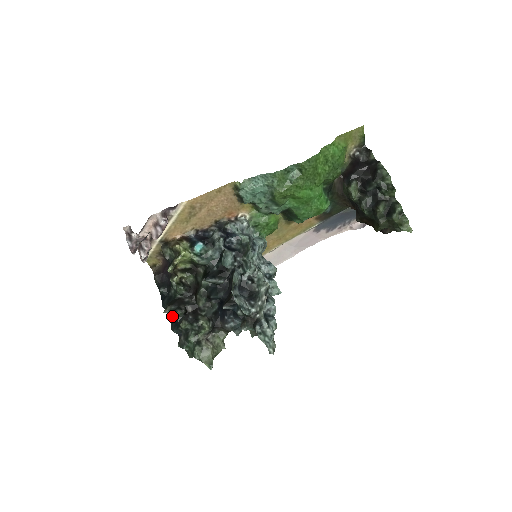
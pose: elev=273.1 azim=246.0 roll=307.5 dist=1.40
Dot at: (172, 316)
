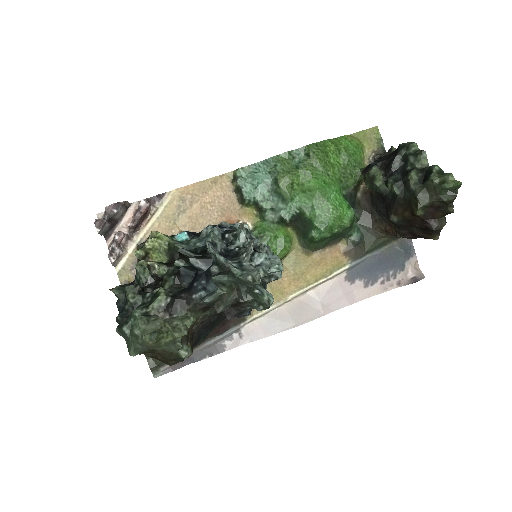
Dot at: occluded
